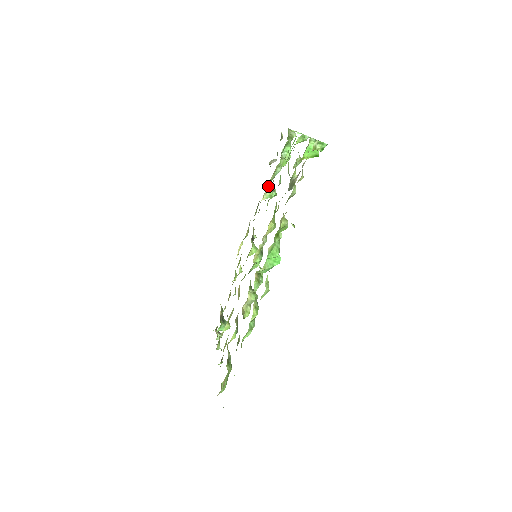
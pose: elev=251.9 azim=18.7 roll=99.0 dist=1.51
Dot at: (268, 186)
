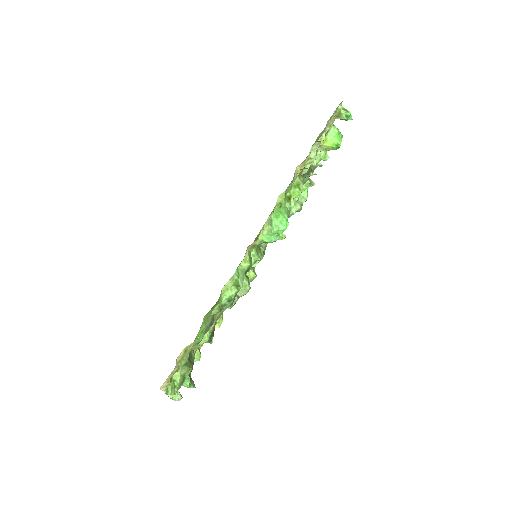
Dot at: occluded
